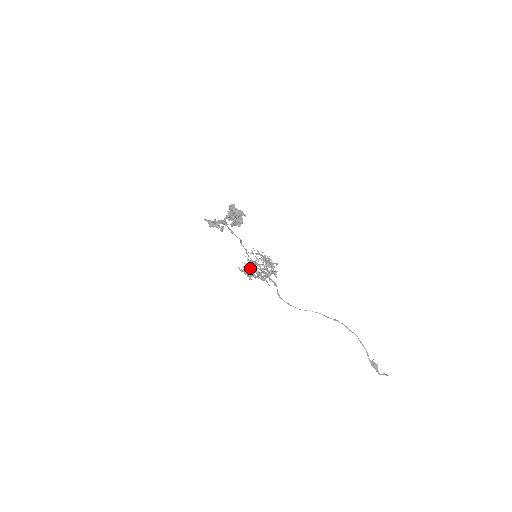
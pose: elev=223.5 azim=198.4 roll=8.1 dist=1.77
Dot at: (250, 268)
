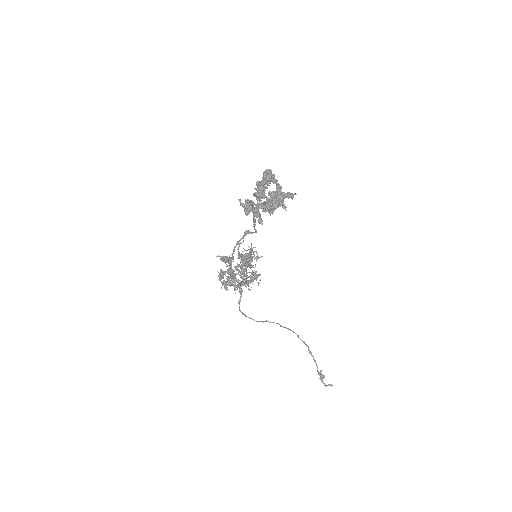
Dot at: (230, 271)
